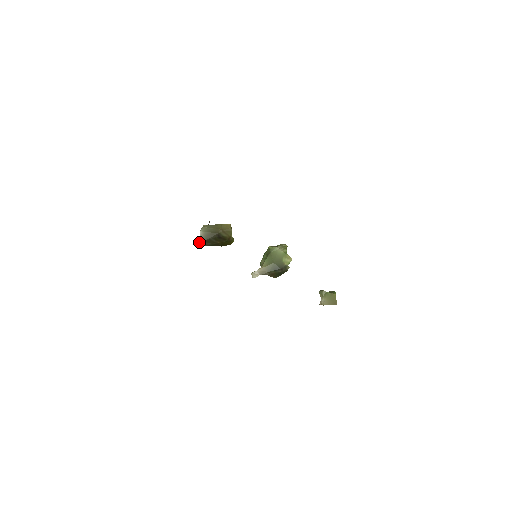
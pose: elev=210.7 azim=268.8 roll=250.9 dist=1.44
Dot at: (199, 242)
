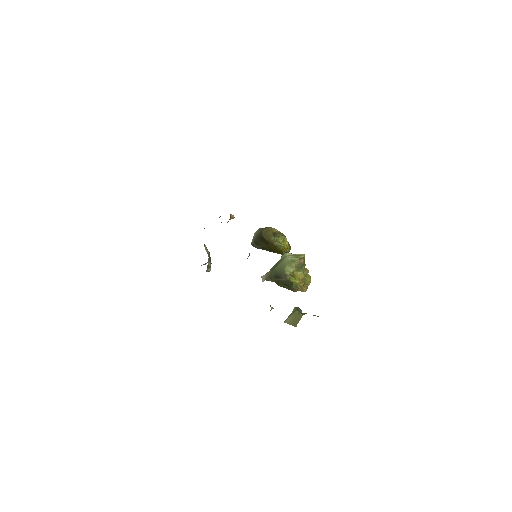
Dot at: (251, 243)
